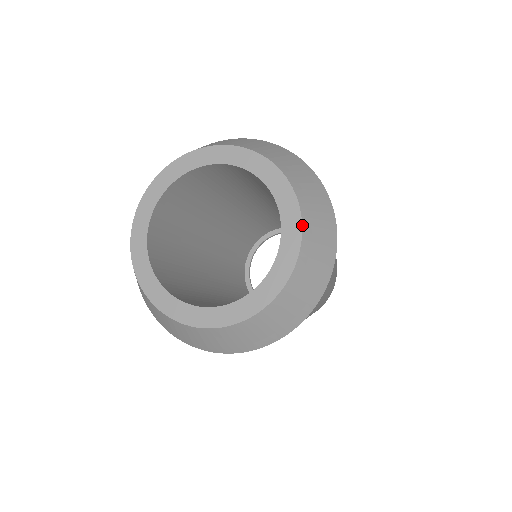
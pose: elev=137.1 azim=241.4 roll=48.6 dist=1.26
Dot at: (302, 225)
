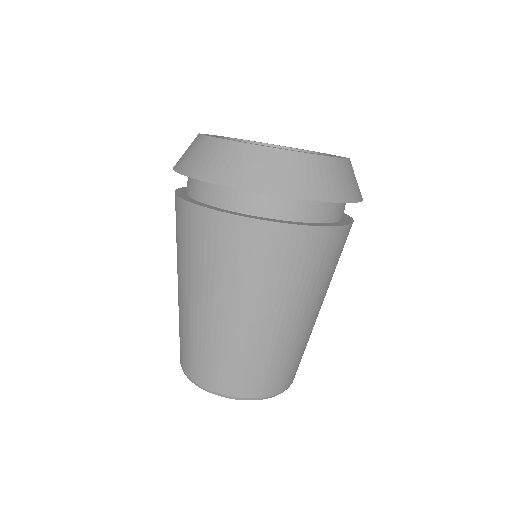
Dot at: occluded
